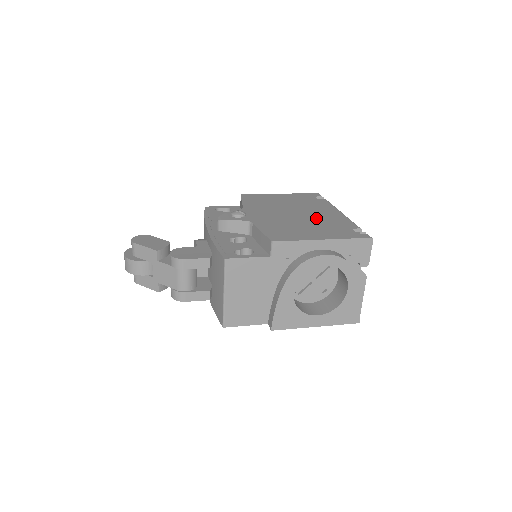
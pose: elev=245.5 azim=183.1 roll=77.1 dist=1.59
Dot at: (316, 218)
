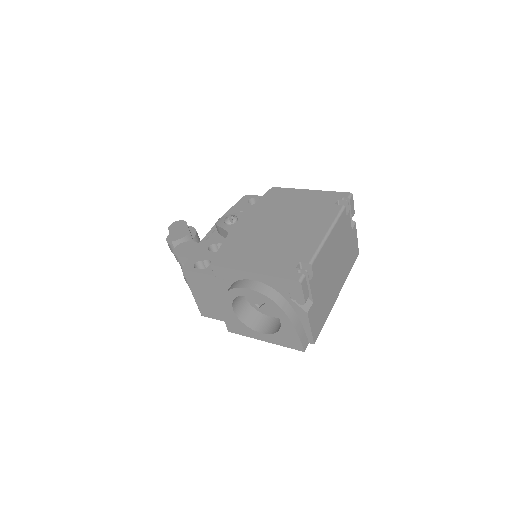
Dot at: (289, 238)
